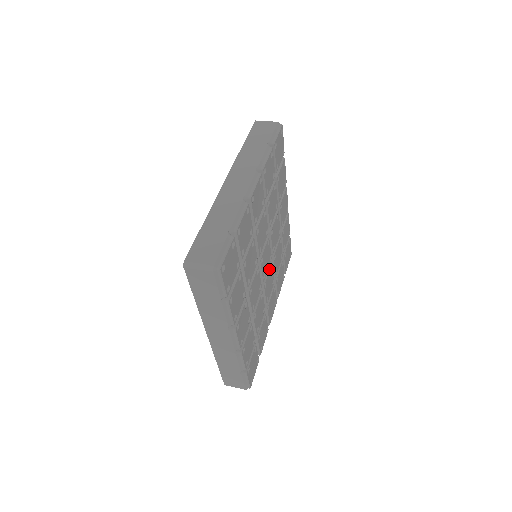
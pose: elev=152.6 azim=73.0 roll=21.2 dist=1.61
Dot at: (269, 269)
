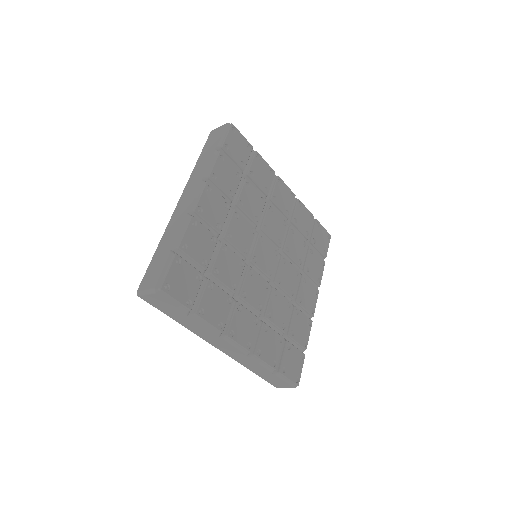
Dot at: (280, 263)
